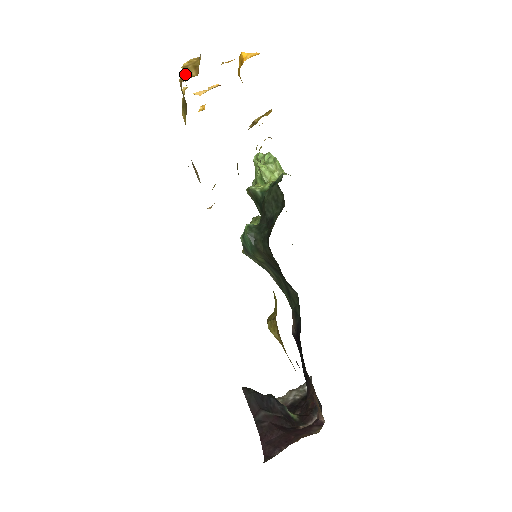
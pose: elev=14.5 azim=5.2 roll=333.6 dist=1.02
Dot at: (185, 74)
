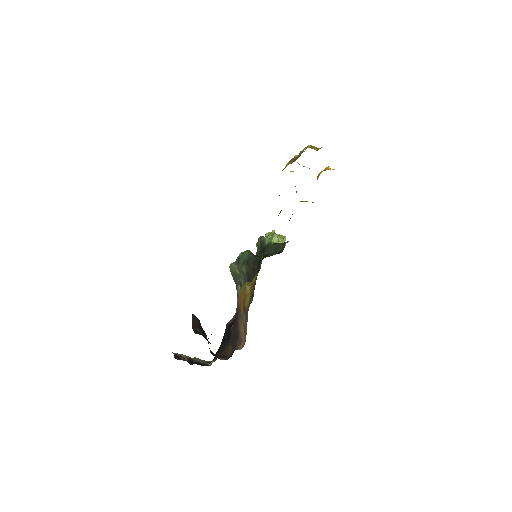
Dot at: (311, 147)
